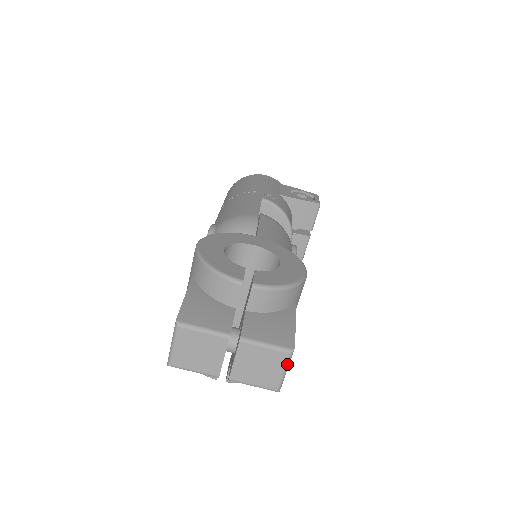
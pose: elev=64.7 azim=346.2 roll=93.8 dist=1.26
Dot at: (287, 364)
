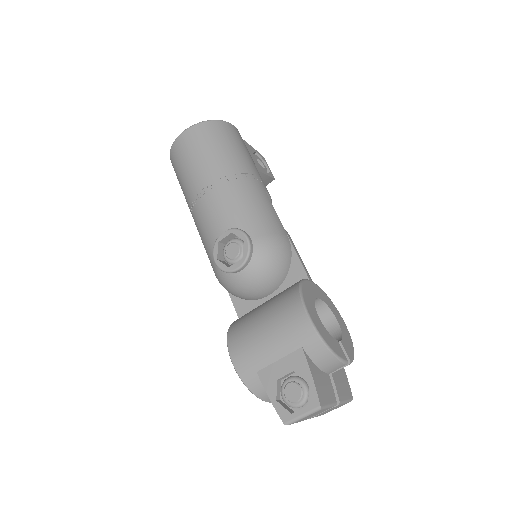
Dot at: occluded
